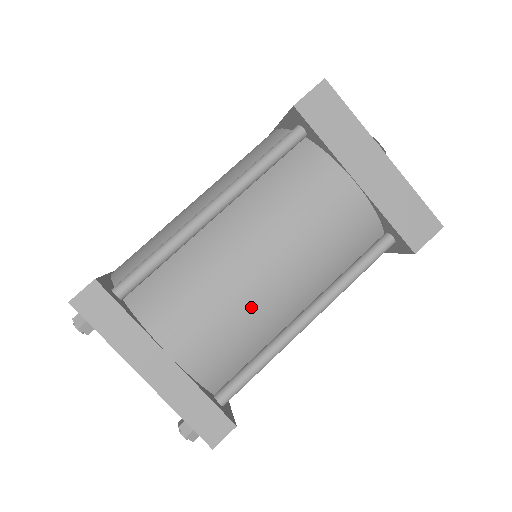
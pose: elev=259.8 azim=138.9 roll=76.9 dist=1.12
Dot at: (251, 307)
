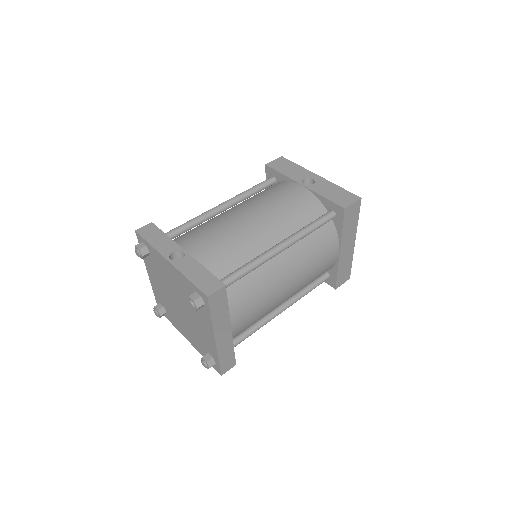
Dot at: (272, 306)
